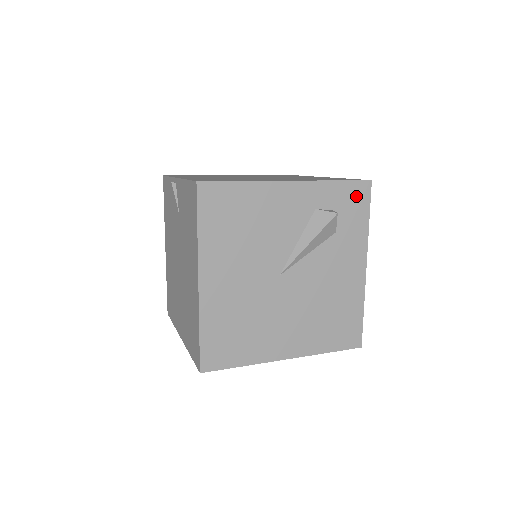
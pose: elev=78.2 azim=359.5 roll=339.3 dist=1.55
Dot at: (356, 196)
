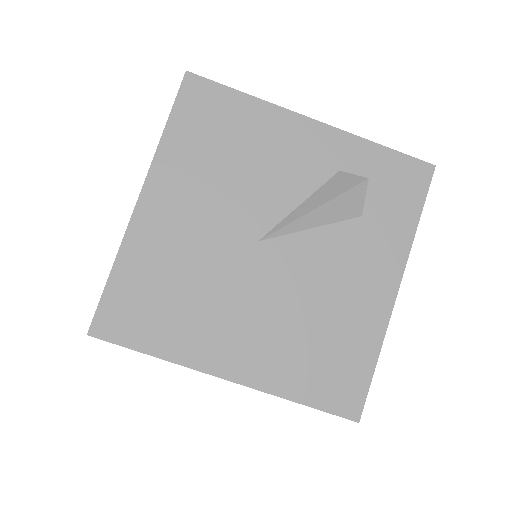
Dot at: (406, 178)
